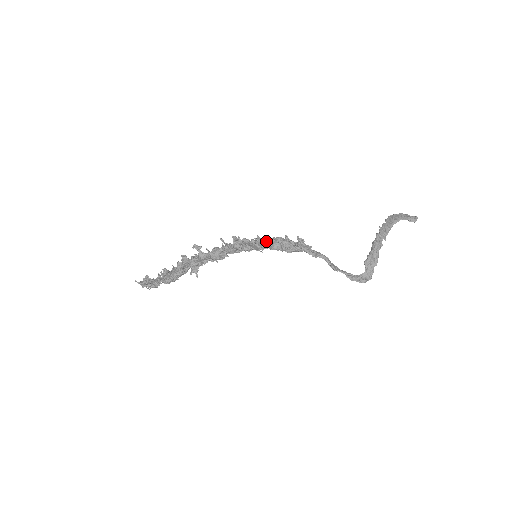
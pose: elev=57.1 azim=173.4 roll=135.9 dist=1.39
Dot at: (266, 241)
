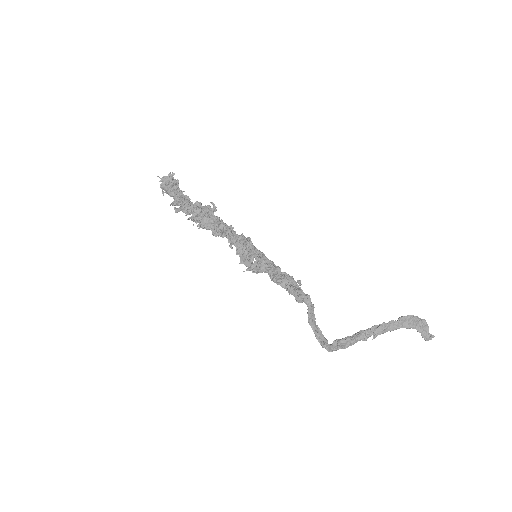
Dot at: (263, 266)
